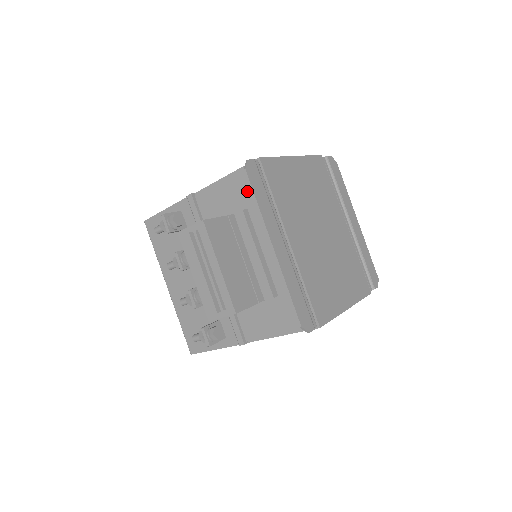
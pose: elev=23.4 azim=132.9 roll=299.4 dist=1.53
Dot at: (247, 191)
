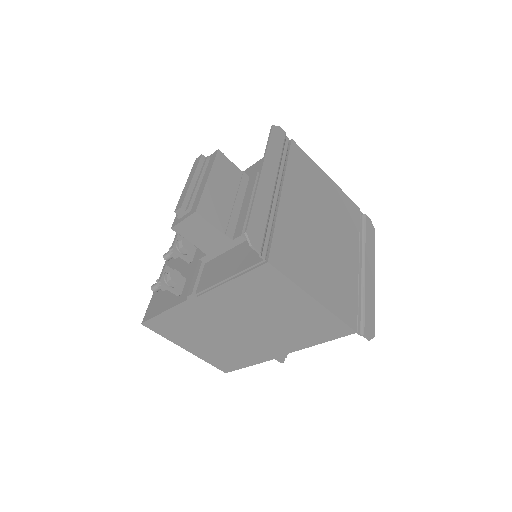
Dot at: occluded
